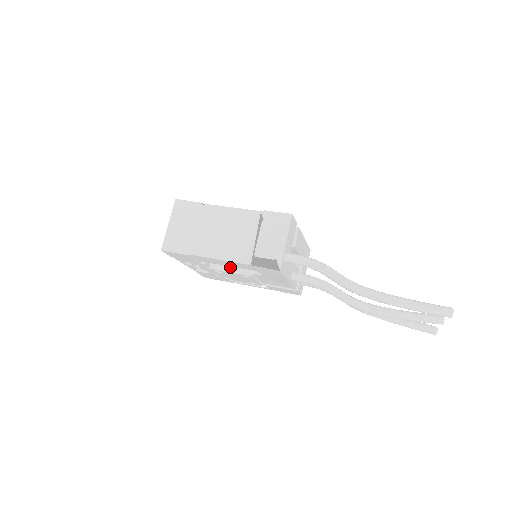
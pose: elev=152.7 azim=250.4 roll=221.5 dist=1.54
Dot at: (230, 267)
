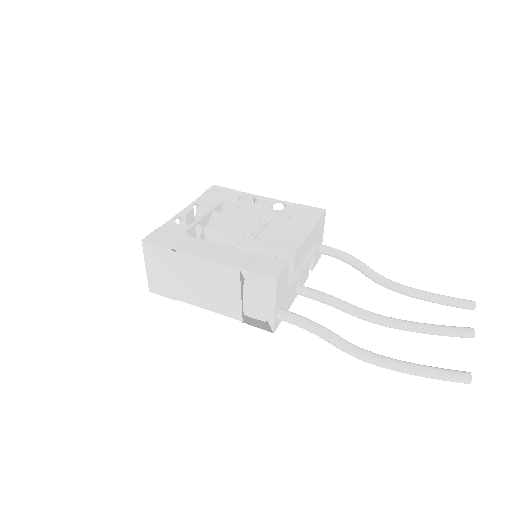
Dot at: occluded
